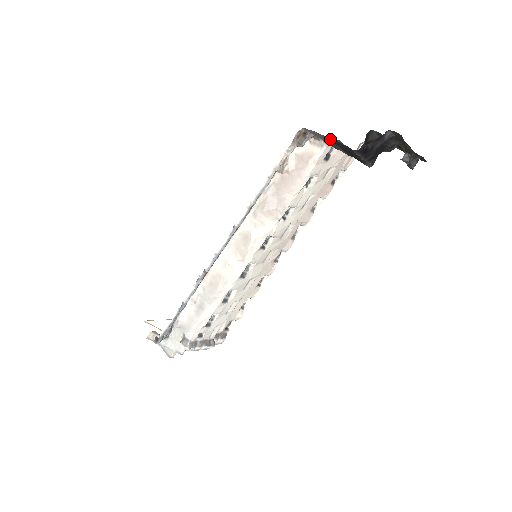
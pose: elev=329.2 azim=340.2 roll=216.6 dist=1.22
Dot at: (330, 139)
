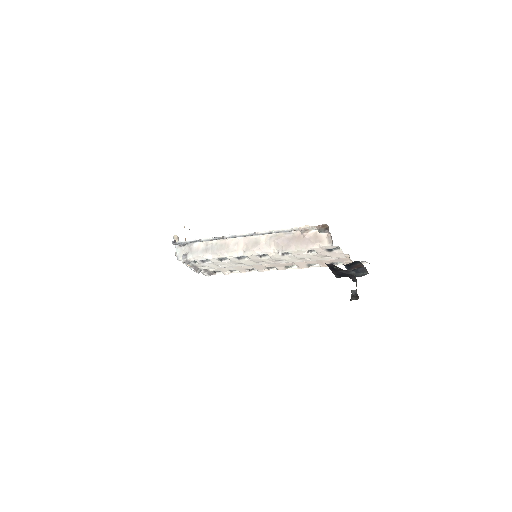
Dot at: occluded
